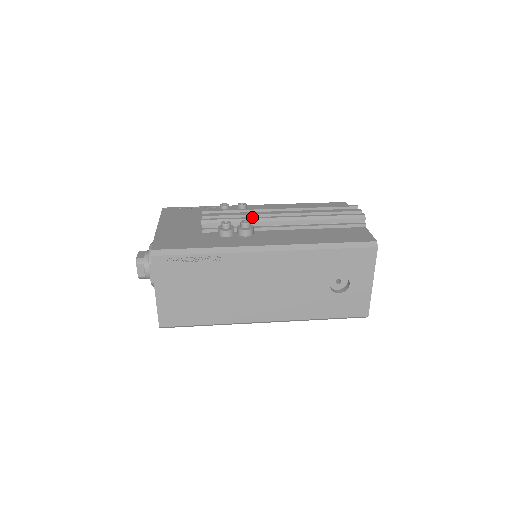
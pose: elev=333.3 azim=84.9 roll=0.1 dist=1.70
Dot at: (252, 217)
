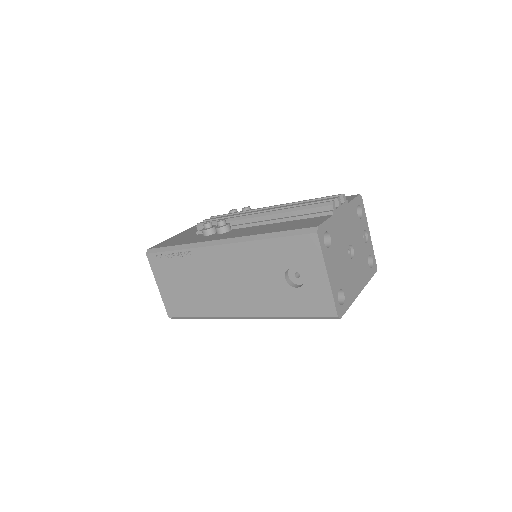
Dot at: (234, 217)
